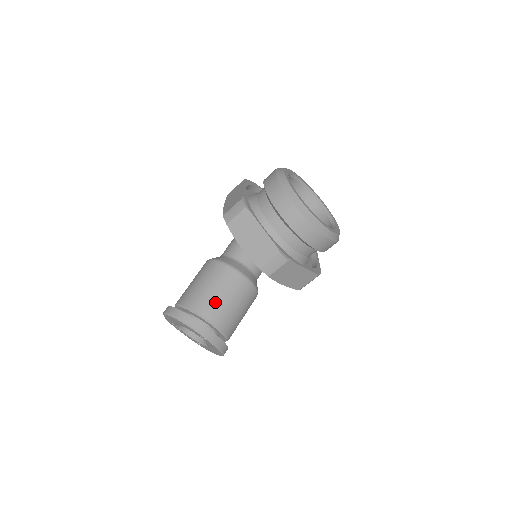
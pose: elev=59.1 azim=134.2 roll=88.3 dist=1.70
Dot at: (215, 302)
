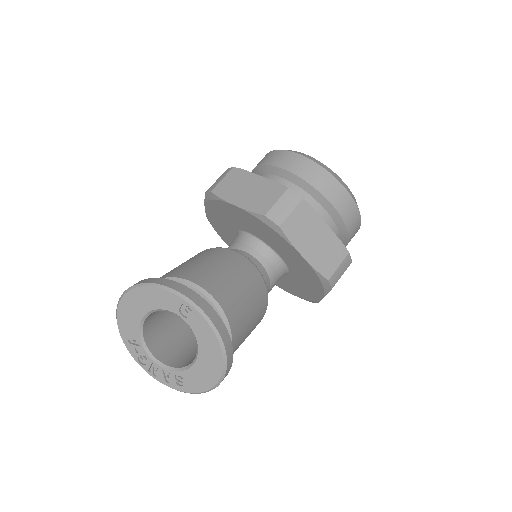
Dot at: (203, 269)
